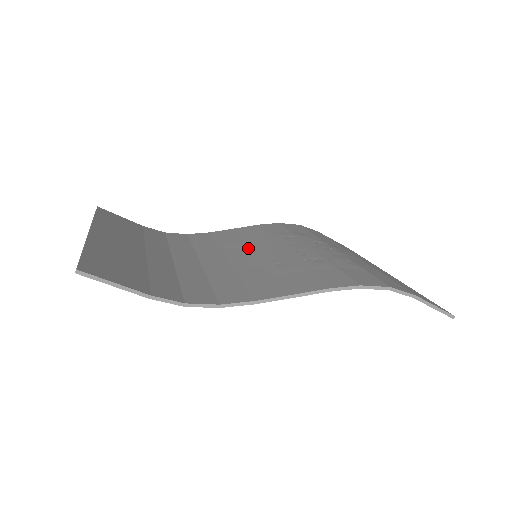
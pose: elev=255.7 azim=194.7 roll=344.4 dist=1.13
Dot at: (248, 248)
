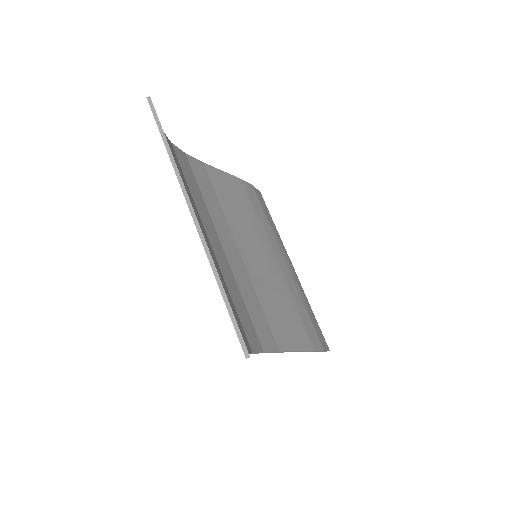
Dot at: (248, 235)
